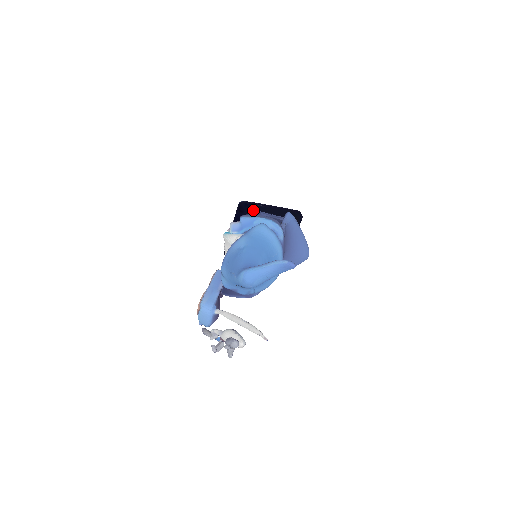
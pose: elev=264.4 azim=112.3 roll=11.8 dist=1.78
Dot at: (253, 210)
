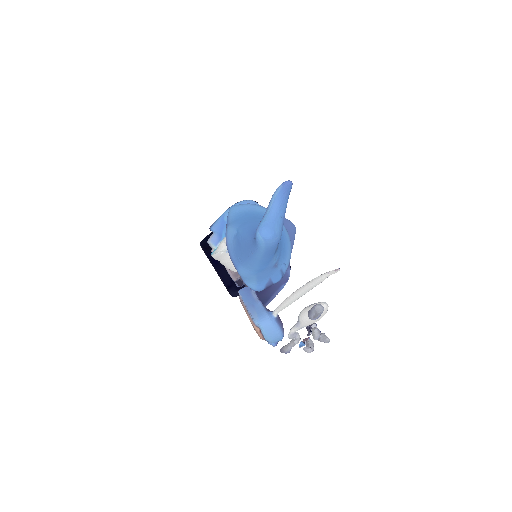
Dot at: occluded
